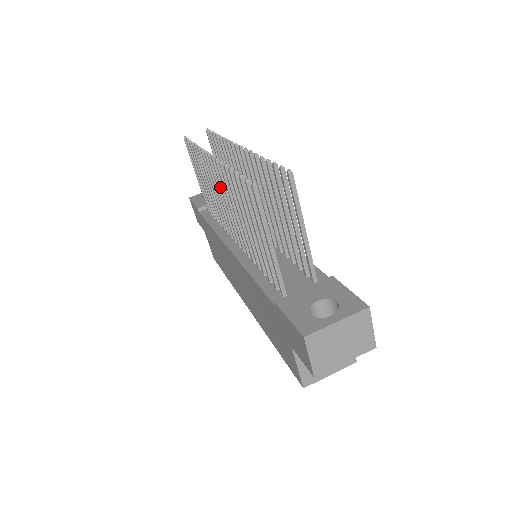
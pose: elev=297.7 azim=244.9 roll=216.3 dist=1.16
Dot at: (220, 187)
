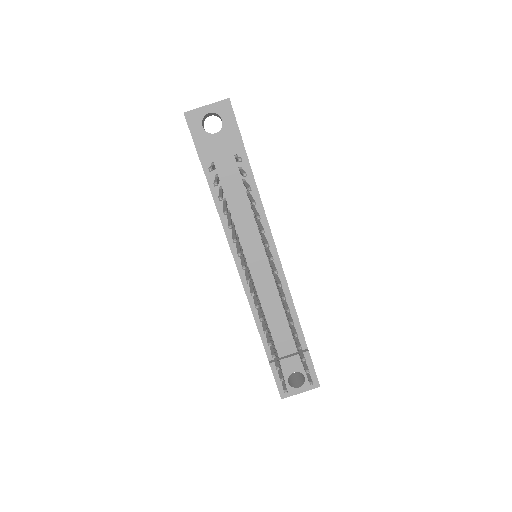
Dot at: (249, 286)
